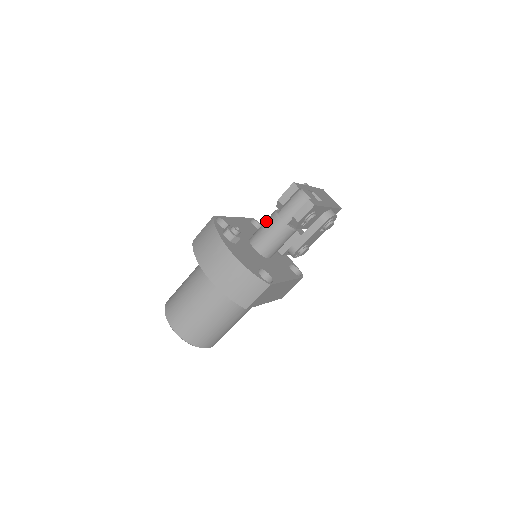
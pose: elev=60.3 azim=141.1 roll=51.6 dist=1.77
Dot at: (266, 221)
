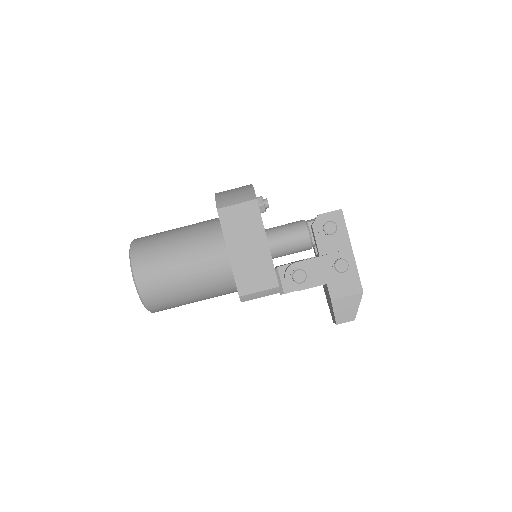
Dot at: occluded
